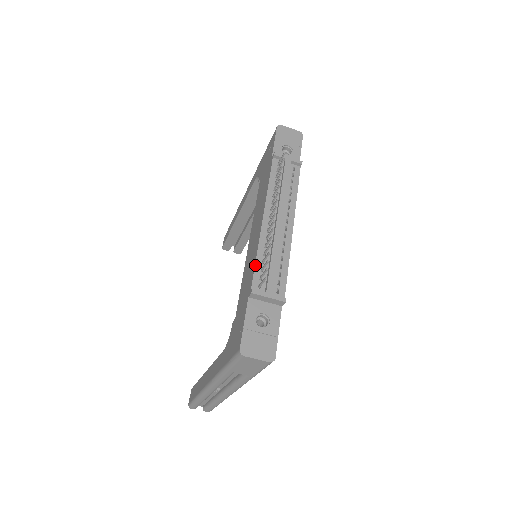
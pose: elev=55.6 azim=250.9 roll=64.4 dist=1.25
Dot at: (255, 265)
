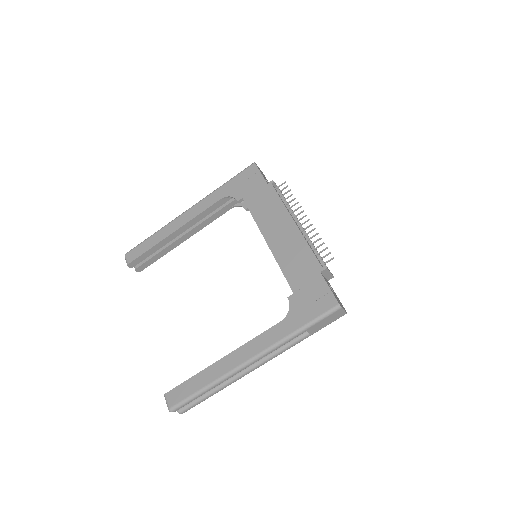
Dot at: (313, 252)
